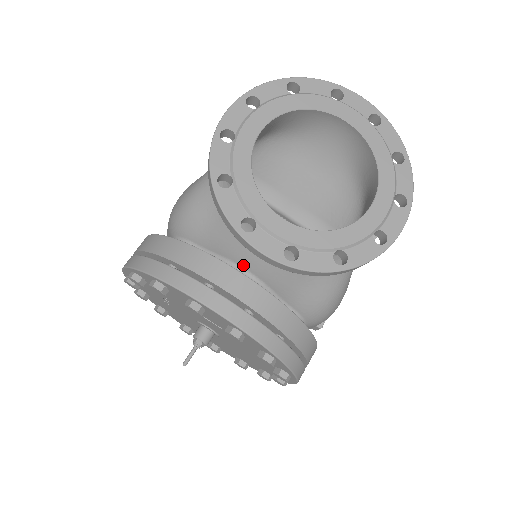
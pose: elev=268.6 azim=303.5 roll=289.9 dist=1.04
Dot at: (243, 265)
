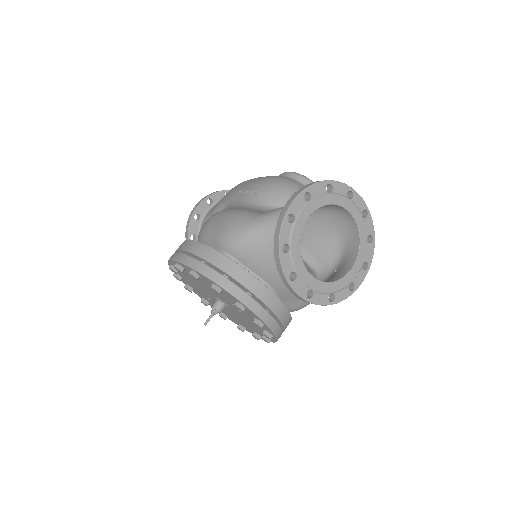
Dot at: (270, 283)
